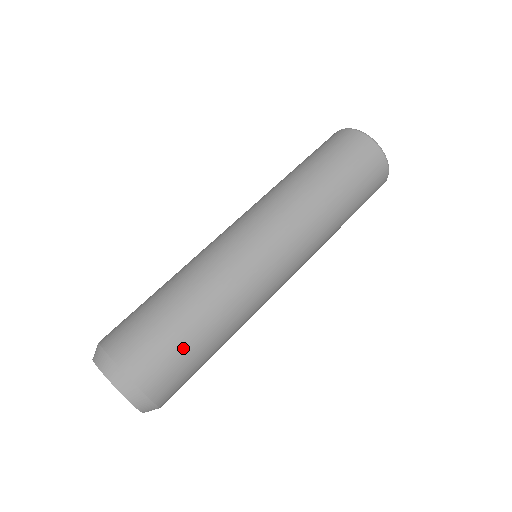
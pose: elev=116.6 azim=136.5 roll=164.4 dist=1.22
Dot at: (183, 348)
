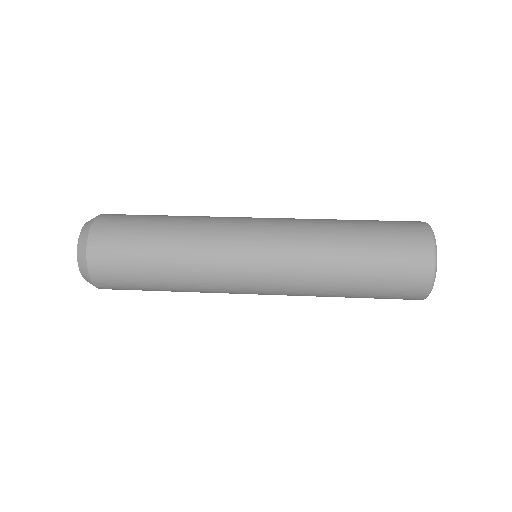
Dot at: (134, 242)
